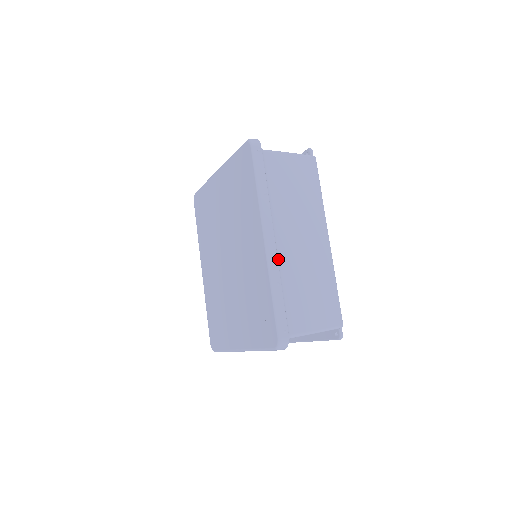
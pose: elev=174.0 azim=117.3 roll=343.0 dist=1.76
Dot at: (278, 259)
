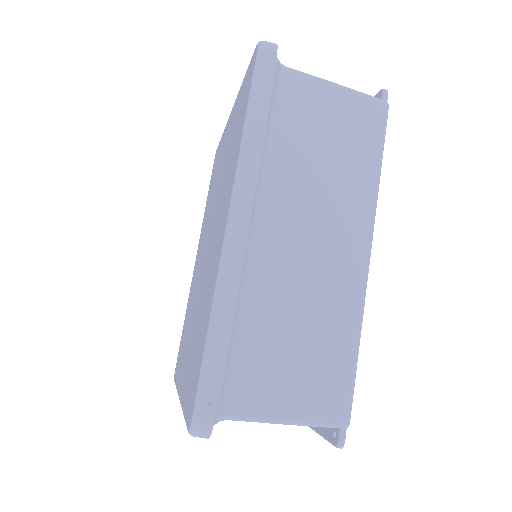
Dot at: (249, 266)
